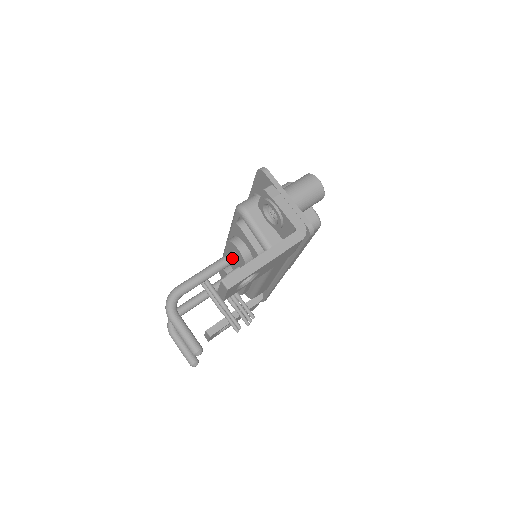
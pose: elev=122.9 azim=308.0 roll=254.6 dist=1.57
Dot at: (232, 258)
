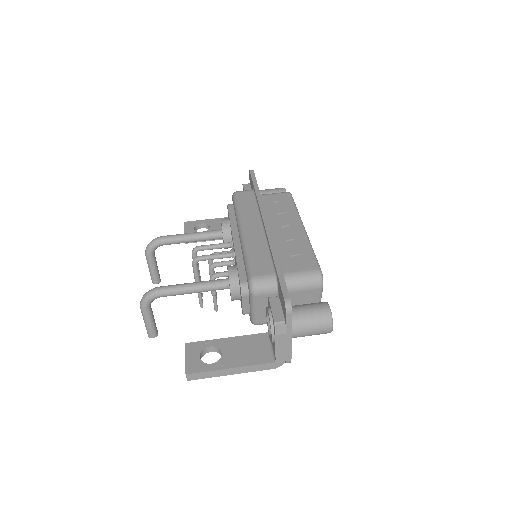
Dot at: (223, 289)
